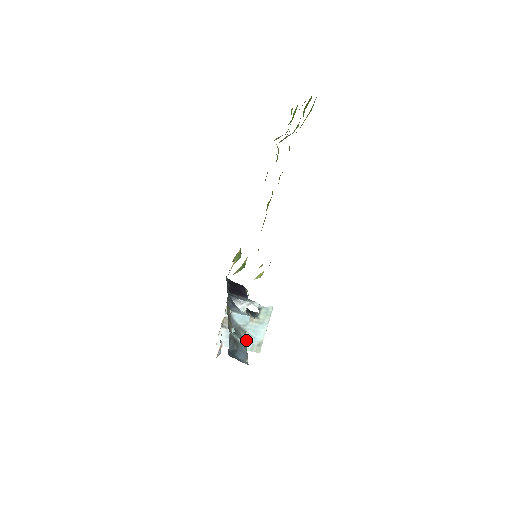
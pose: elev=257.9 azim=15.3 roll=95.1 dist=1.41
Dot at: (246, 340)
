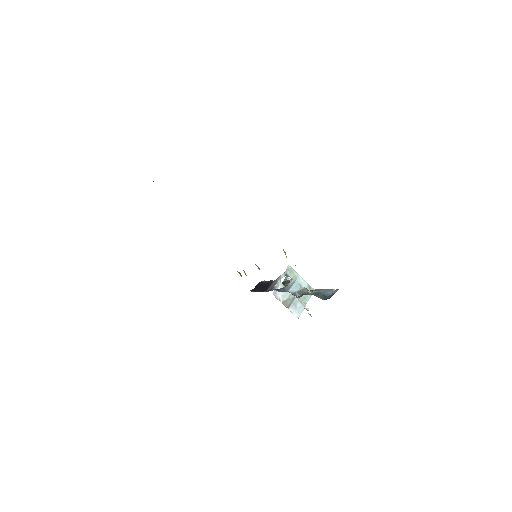
Dot at: (303, 296)
